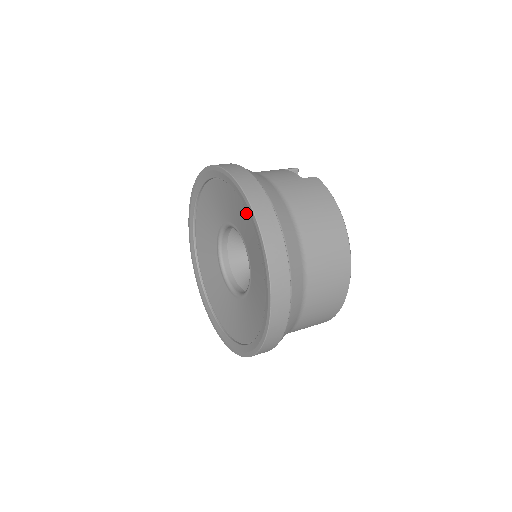
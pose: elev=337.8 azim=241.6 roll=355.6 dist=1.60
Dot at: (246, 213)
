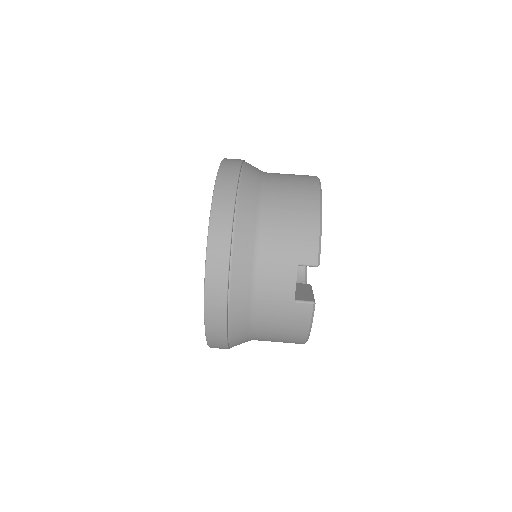
Dot at: occluded
